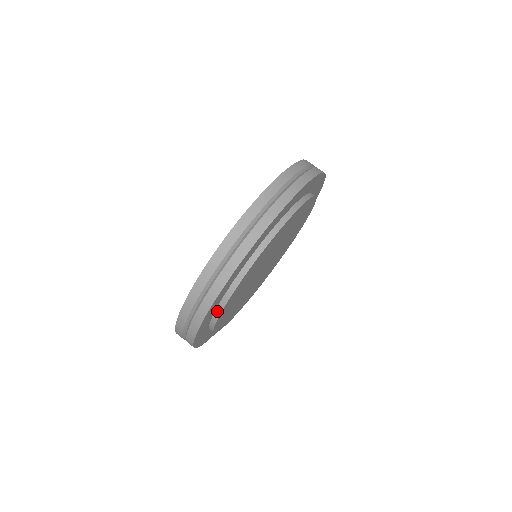
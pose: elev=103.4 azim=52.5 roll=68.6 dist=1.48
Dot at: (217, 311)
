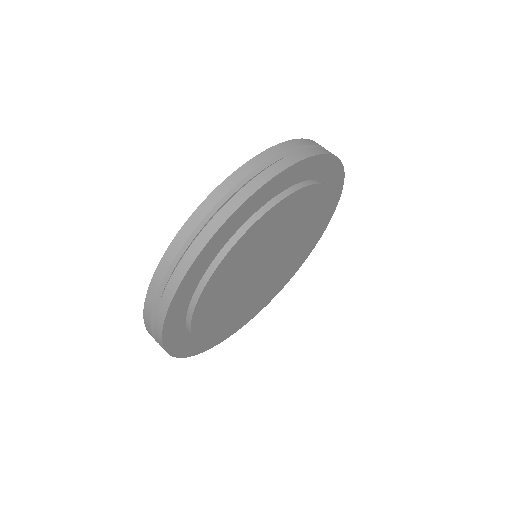
Dot at: (189, 310)
